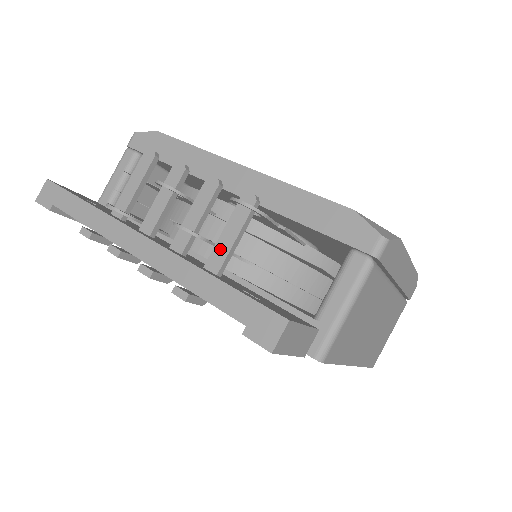
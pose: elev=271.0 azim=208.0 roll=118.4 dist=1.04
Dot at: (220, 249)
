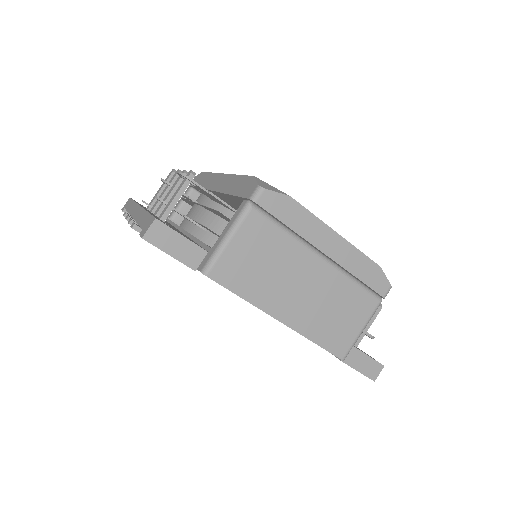
Dot at: (168, 205)
